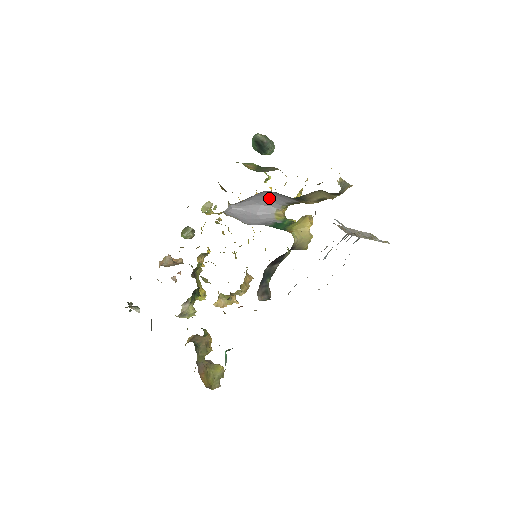
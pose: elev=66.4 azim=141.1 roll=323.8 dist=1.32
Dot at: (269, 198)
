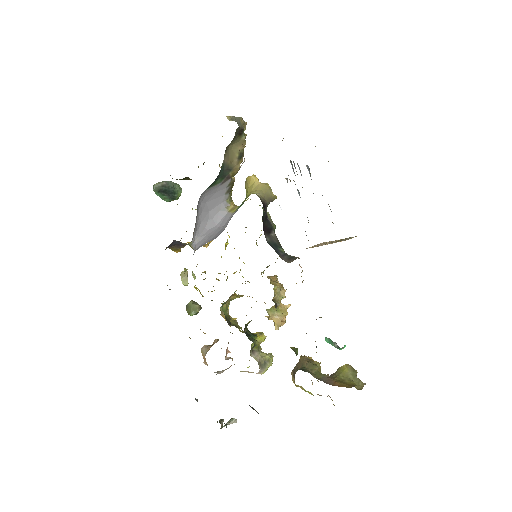
Dot at: (210, 205)
